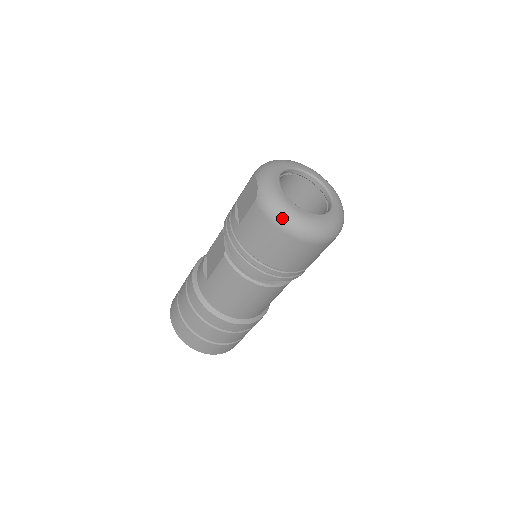
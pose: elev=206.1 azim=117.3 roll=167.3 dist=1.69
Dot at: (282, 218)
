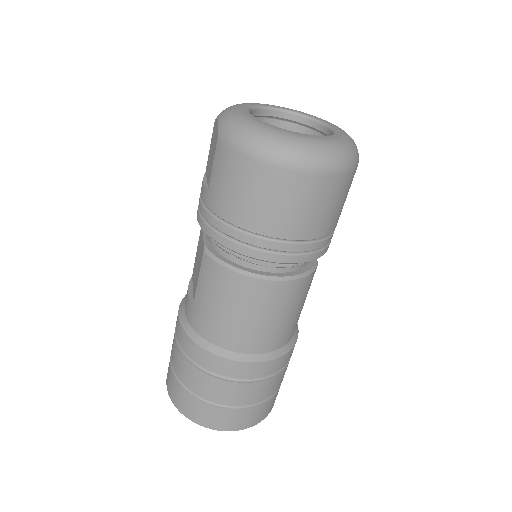
Dot at: (256, 142)
